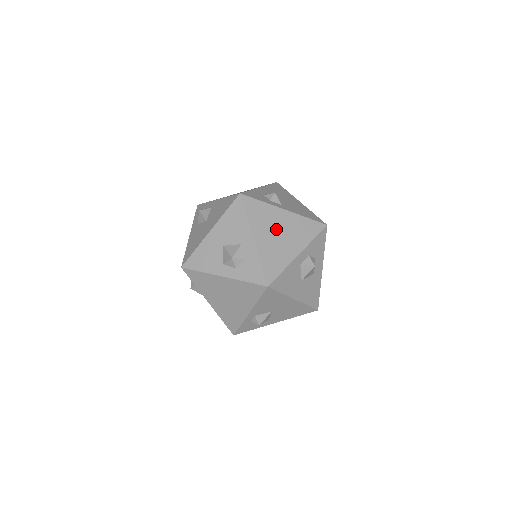
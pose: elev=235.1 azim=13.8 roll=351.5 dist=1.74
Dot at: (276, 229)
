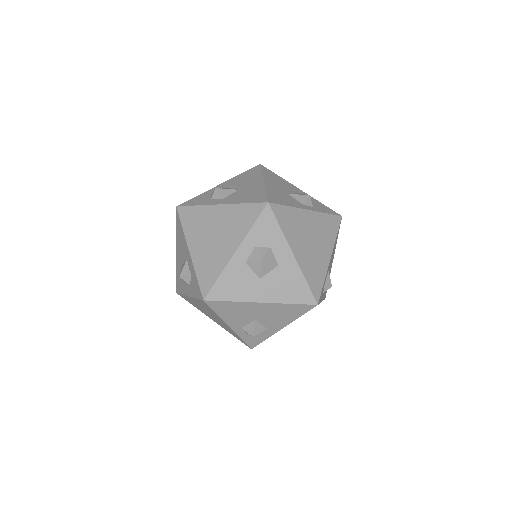
Dot at: (211, 231)
